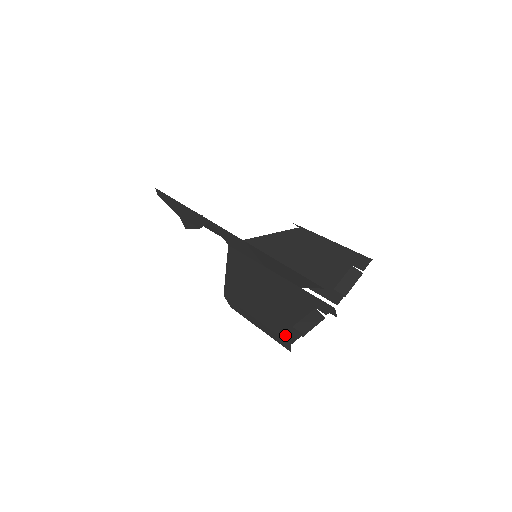
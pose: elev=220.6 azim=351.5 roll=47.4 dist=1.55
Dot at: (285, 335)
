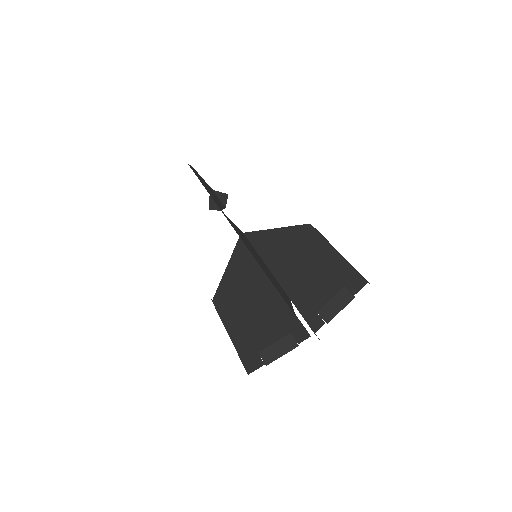
Dot at: (247, 362)
